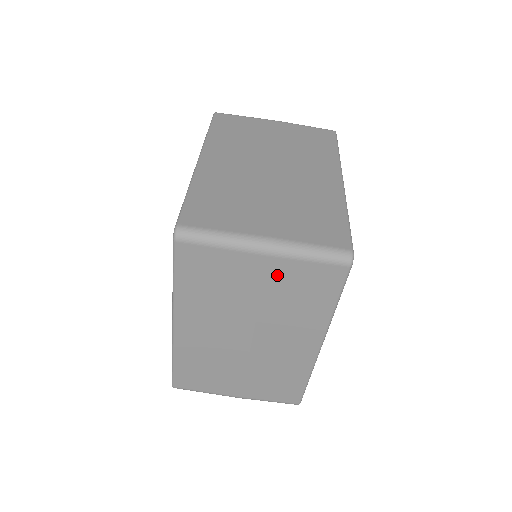
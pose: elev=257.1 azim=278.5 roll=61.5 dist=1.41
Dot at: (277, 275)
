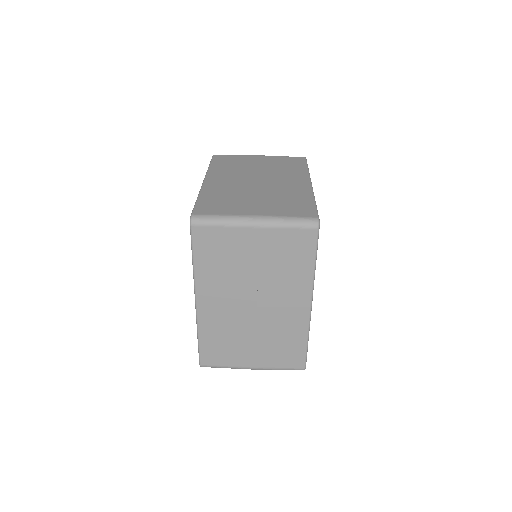
Dot at: (267, 243)
